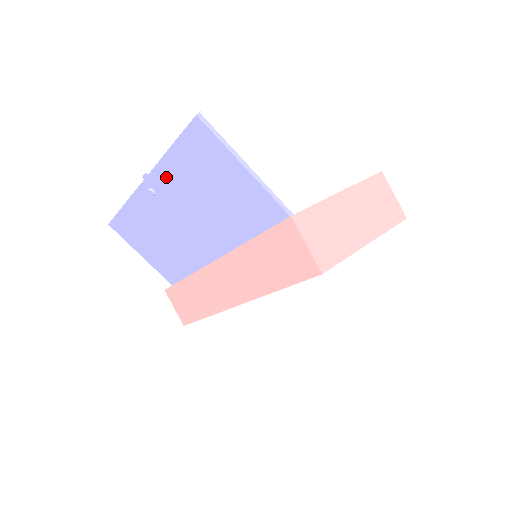
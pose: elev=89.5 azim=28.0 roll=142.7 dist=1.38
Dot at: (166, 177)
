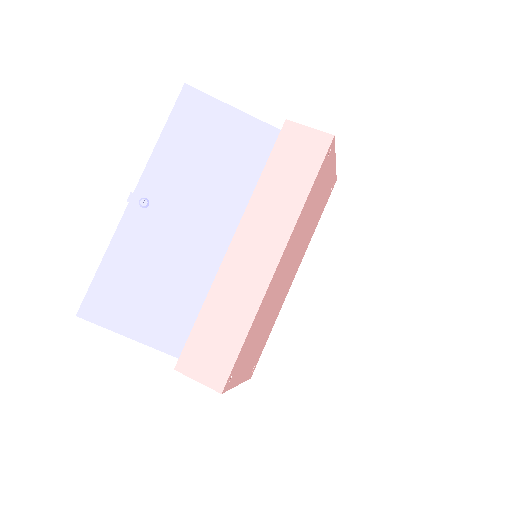
Dot at: (160, 170)
